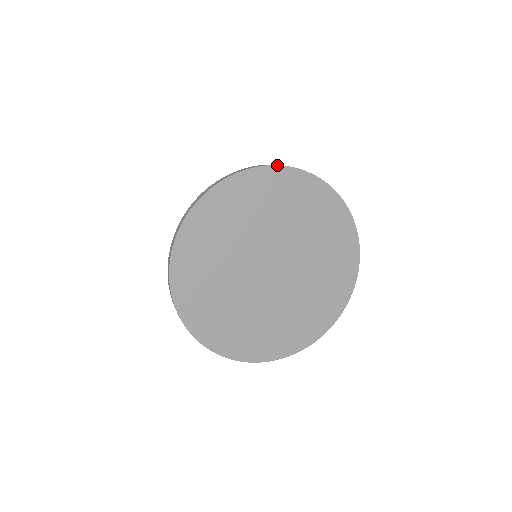
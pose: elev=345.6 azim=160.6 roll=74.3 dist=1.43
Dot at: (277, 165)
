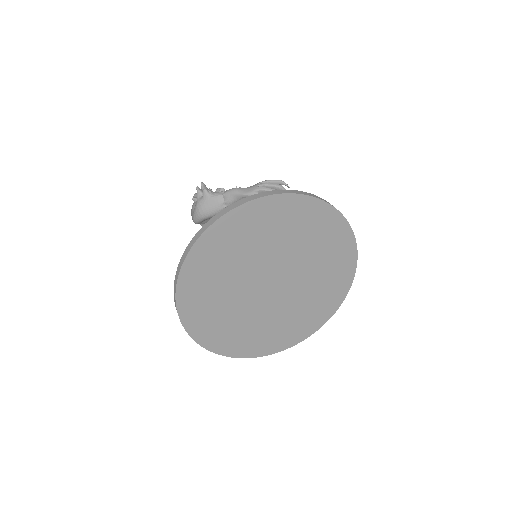
Dot at: (195, 242)
